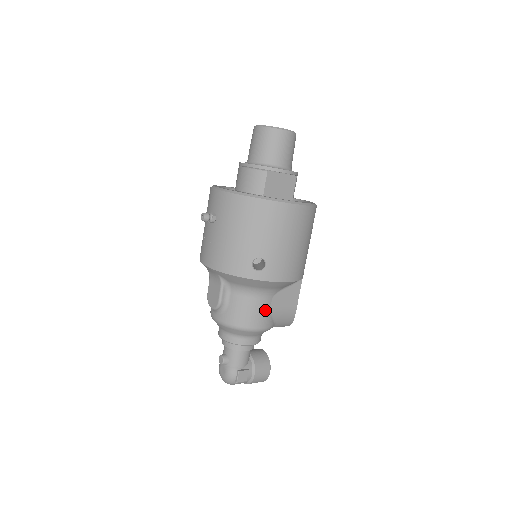
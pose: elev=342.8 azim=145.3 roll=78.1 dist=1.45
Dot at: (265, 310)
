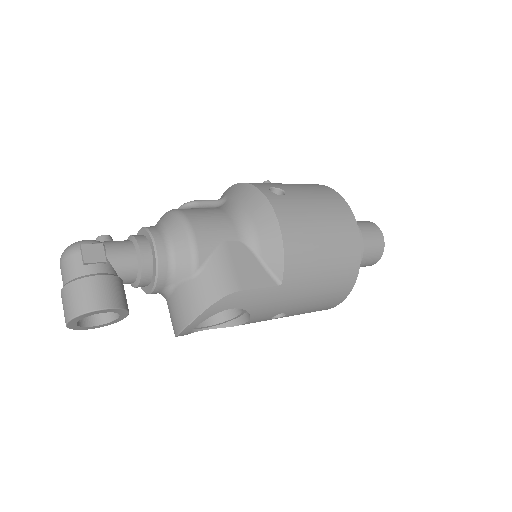
Dot at: (221, 234)
